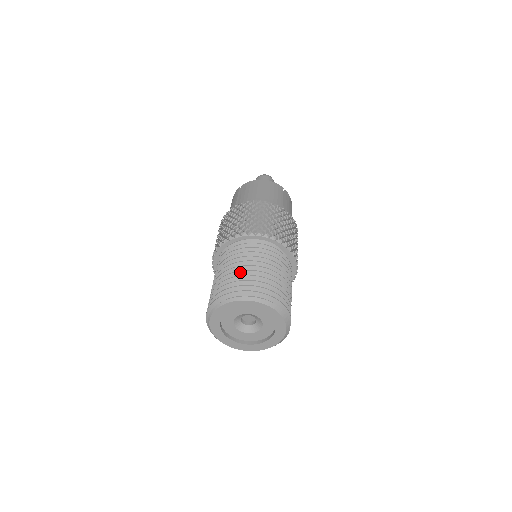
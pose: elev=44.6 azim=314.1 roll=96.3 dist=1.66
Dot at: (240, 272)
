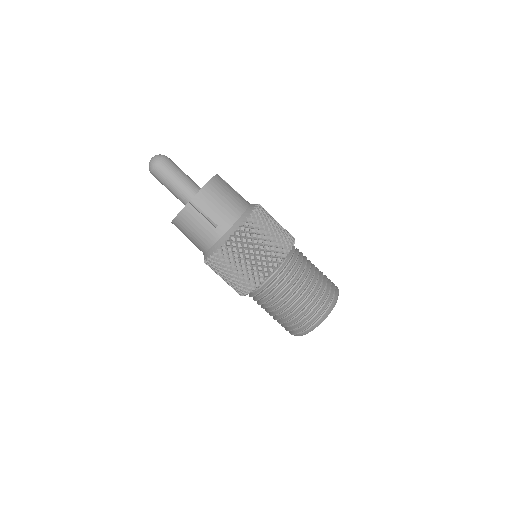
Dot at: occluded
